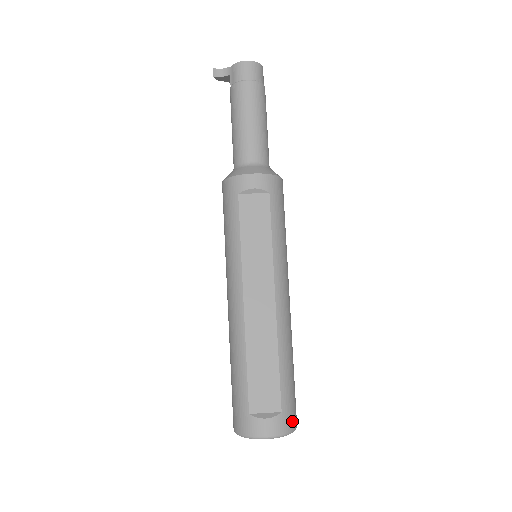
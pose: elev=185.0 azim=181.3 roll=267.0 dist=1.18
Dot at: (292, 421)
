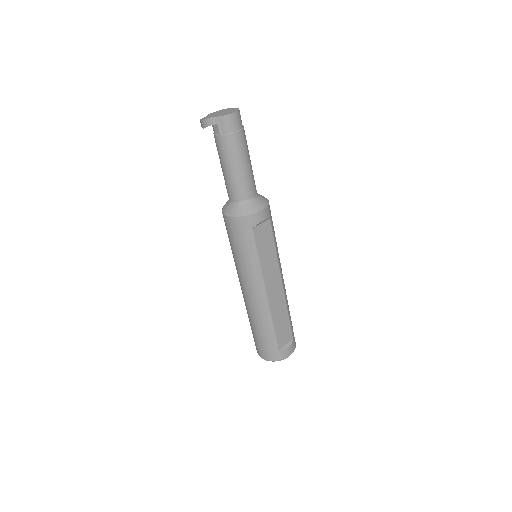
Dot at: occluded
